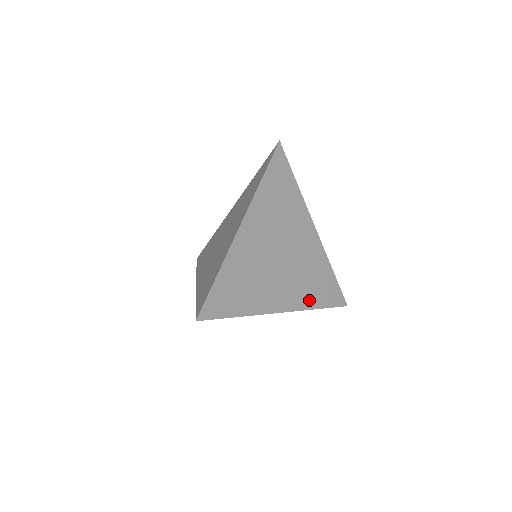
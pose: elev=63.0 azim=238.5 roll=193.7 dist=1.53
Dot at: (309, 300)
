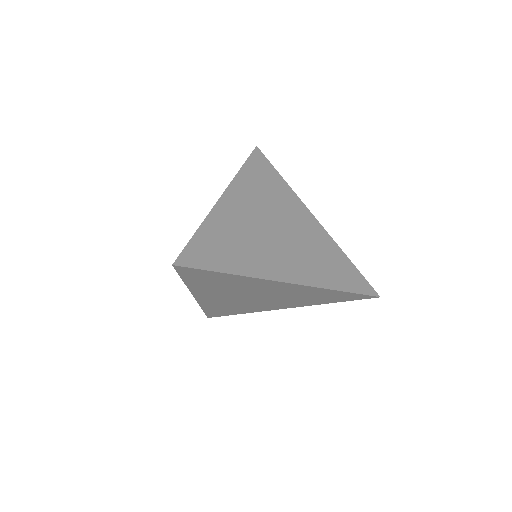
Dot at: (324, 279)
